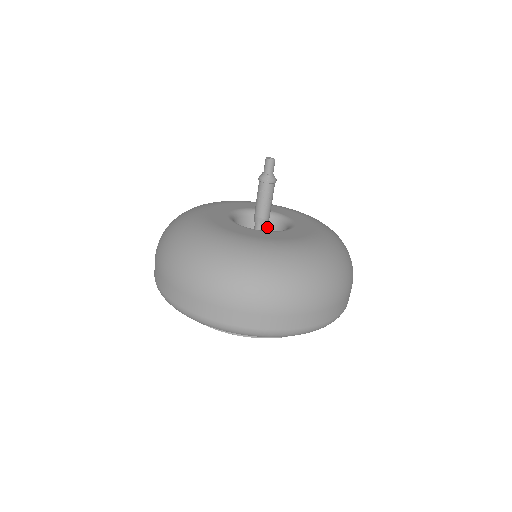
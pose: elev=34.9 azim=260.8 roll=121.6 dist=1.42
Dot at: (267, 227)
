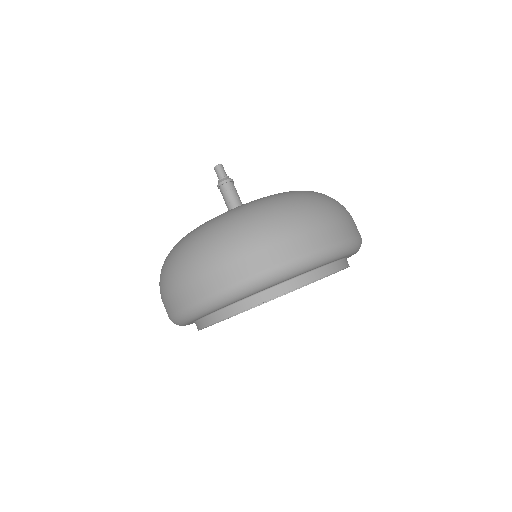
Dot at: occluded
